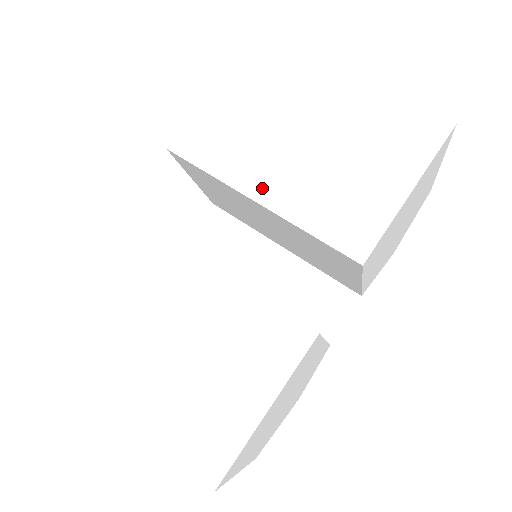
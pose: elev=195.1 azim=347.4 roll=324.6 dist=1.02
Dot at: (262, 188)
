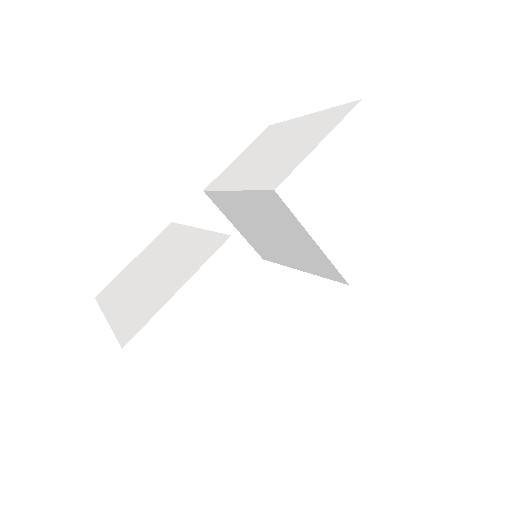
Dot at: (239, 183)
